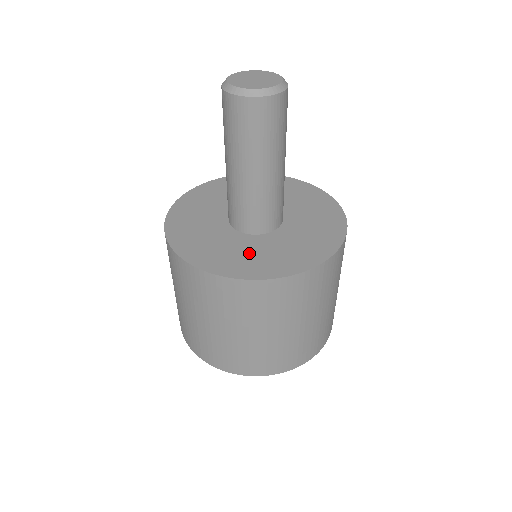
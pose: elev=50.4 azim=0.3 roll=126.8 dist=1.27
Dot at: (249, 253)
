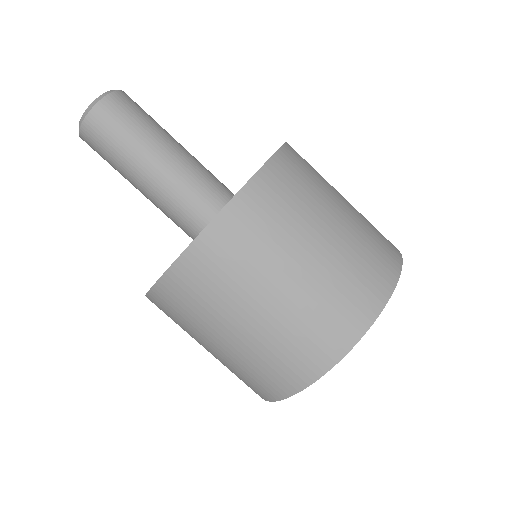
Dot at: occluded
